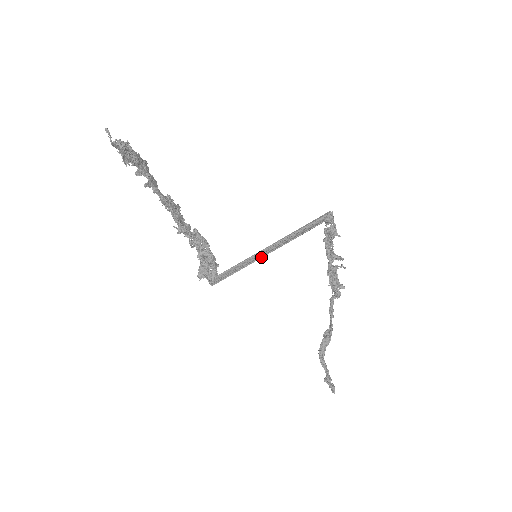
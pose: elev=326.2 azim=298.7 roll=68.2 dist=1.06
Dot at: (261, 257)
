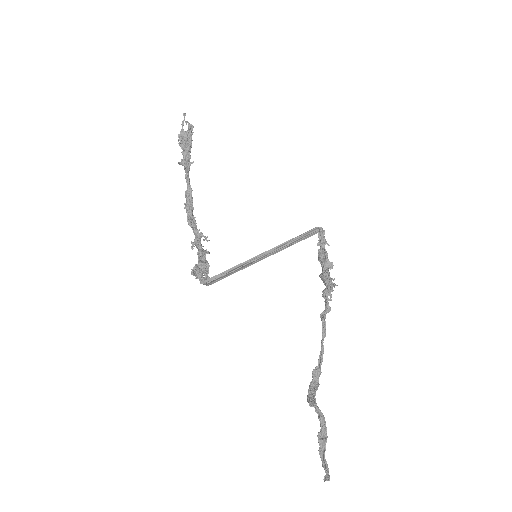
Dot at: (261, 255)
